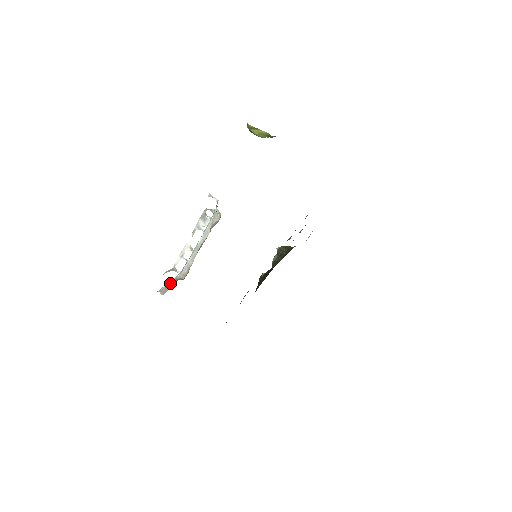
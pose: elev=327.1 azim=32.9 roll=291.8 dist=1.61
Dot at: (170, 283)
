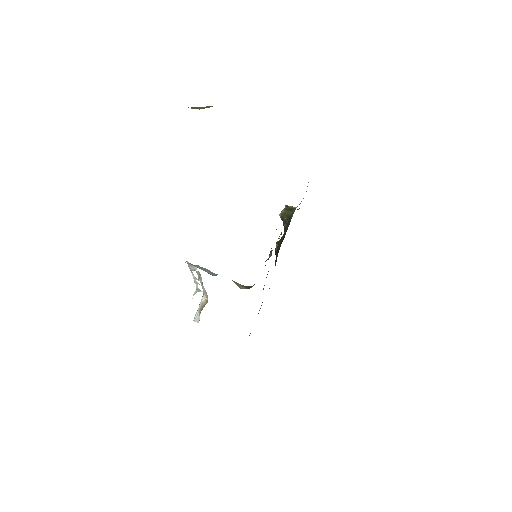
Dot at: (199, 310)
